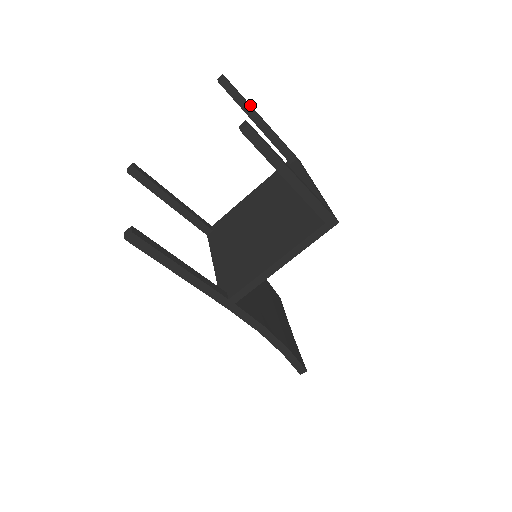
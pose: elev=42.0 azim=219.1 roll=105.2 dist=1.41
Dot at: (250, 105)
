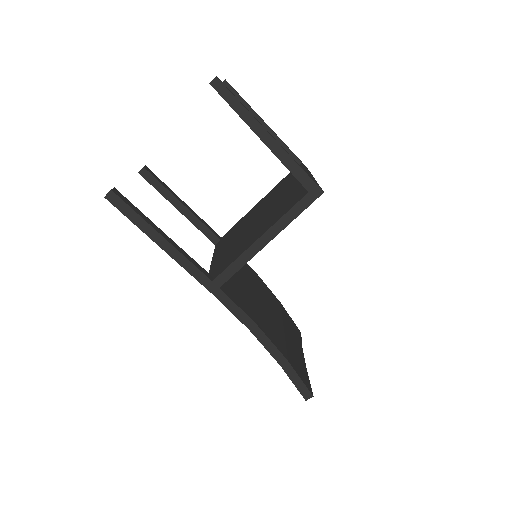
Dot at: occluded
